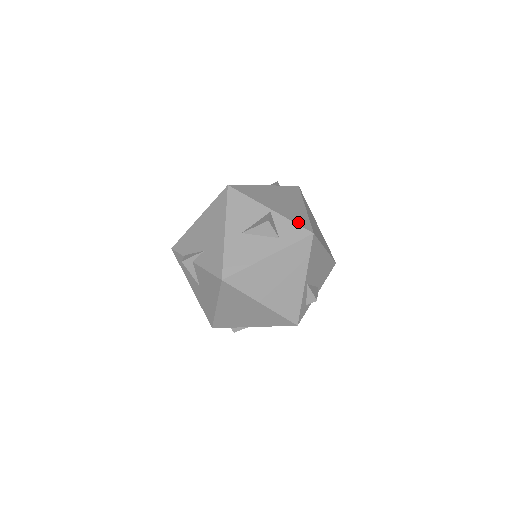
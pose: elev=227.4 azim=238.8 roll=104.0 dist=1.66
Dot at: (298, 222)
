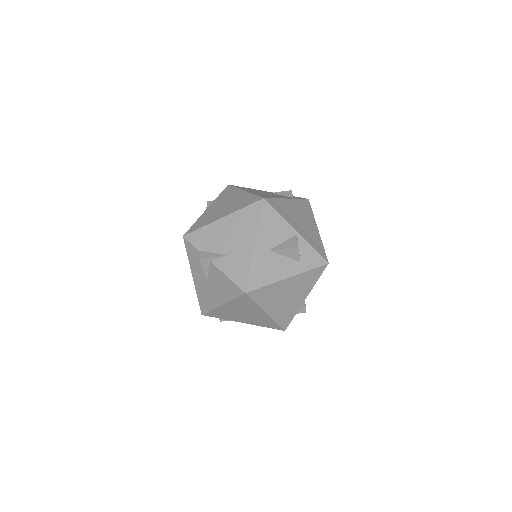
Dot at: (317, 249)
